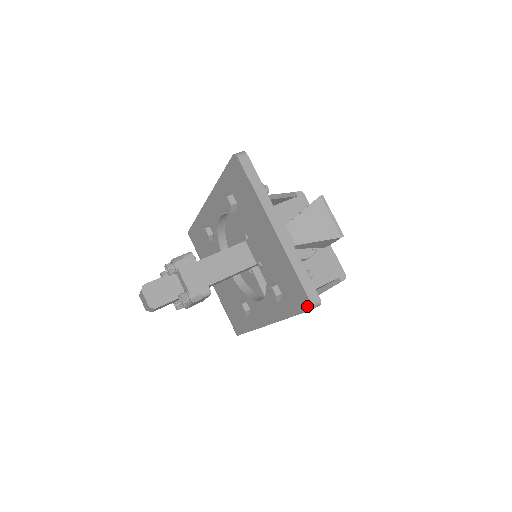
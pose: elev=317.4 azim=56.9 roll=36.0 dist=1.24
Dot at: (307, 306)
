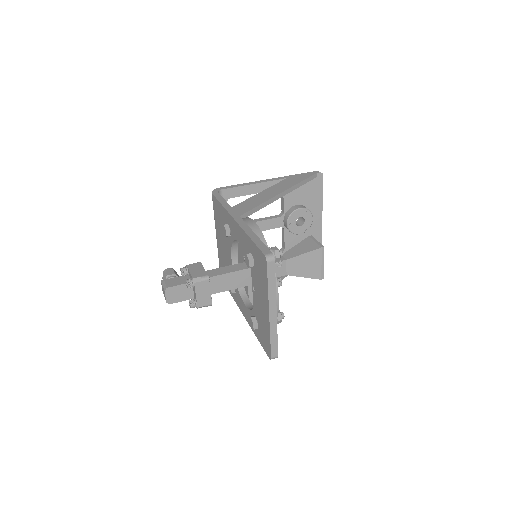
Dot at: (268, 355)
